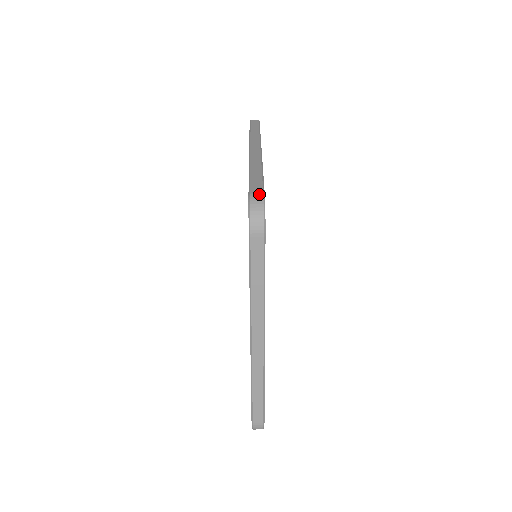
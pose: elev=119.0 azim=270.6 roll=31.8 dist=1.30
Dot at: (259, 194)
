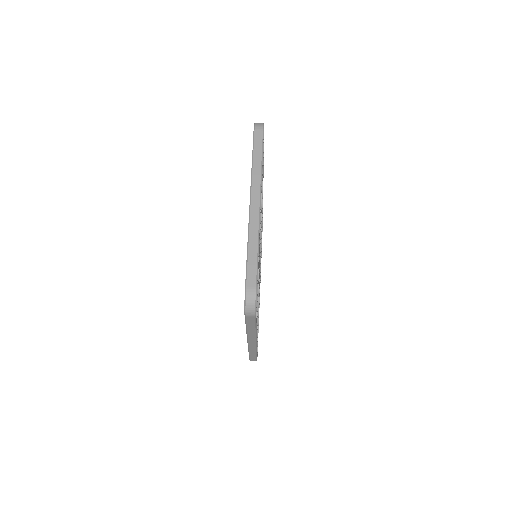
Dot at: occluded
